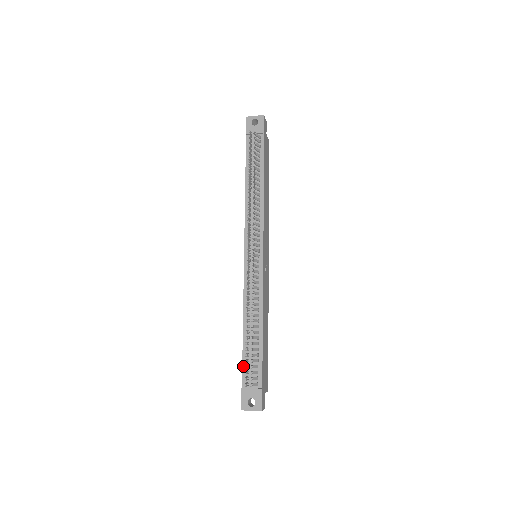
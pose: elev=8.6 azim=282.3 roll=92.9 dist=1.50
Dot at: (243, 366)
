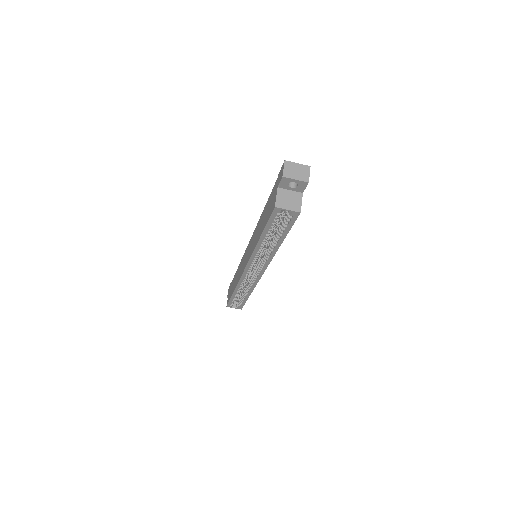
Dot at: occluded
